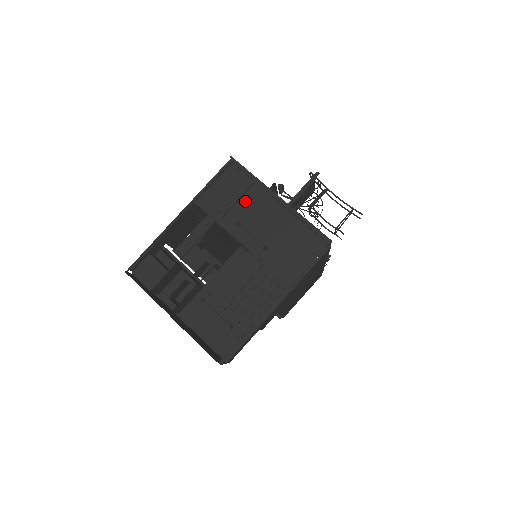
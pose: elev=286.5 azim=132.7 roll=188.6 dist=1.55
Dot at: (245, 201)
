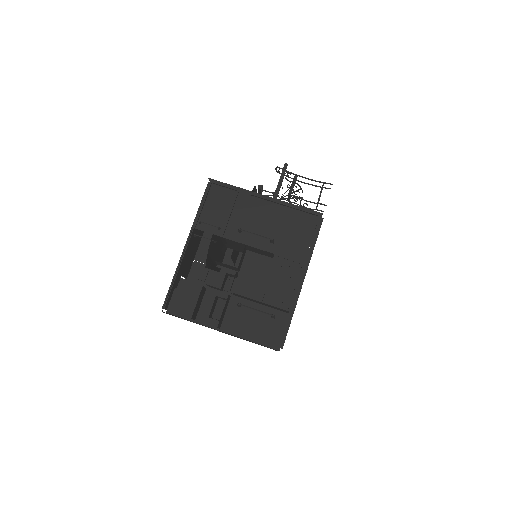
Dot at: (237, 210)
